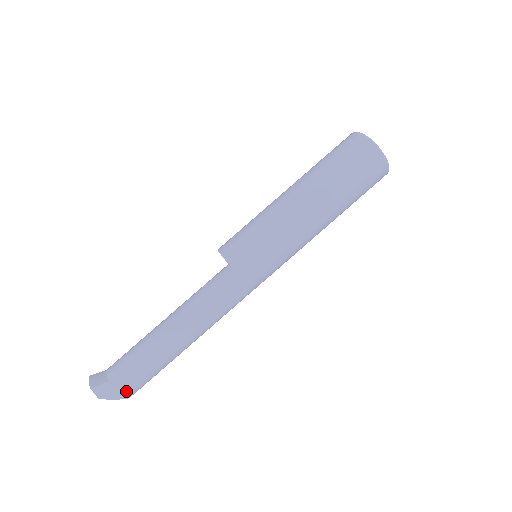
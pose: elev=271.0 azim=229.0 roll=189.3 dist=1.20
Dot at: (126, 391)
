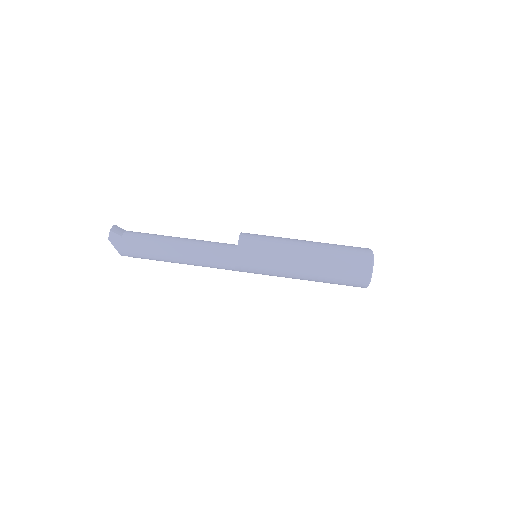
Dot at: (124, 250)
